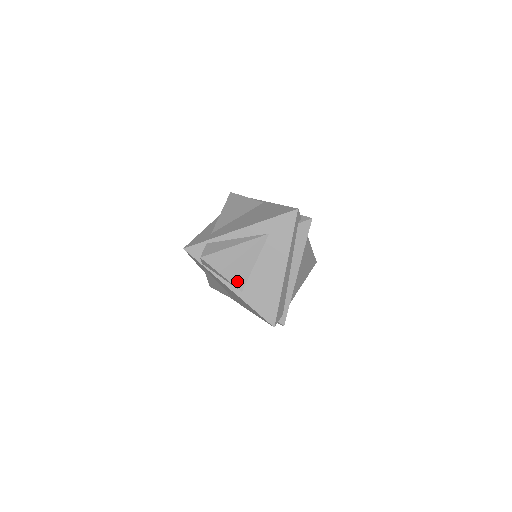
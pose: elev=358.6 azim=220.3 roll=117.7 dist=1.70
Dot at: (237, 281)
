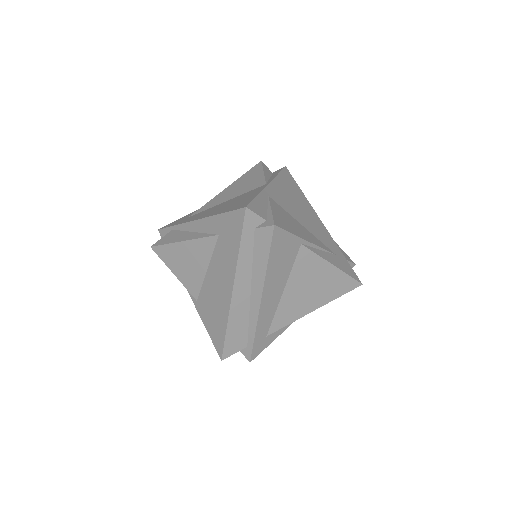
Dot at: (190, 286)
